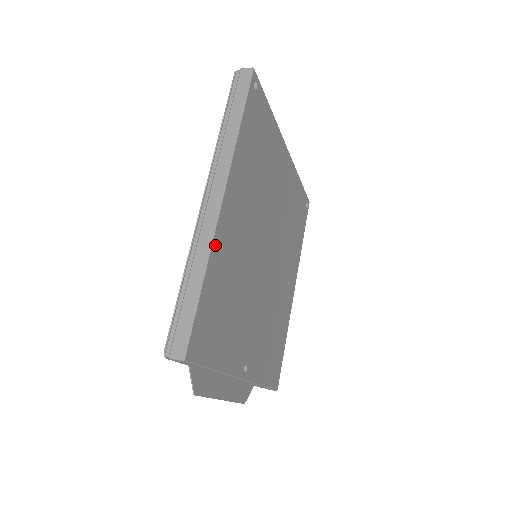
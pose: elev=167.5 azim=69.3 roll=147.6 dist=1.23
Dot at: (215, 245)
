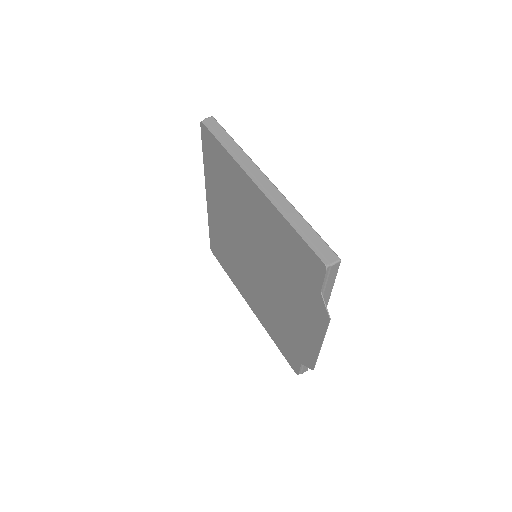
Dot at: occluded
